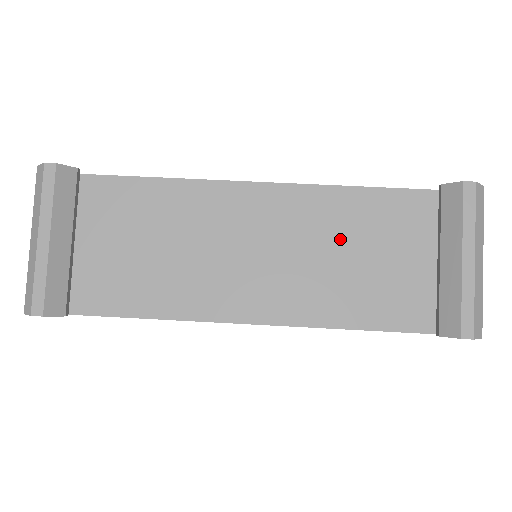
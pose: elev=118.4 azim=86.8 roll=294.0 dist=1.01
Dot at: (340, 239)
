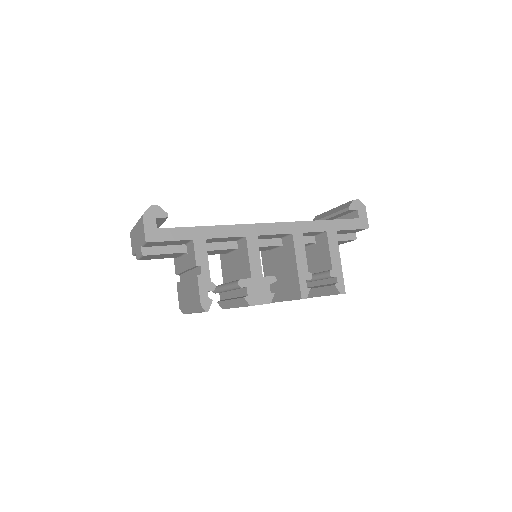
Dot at: occluded
